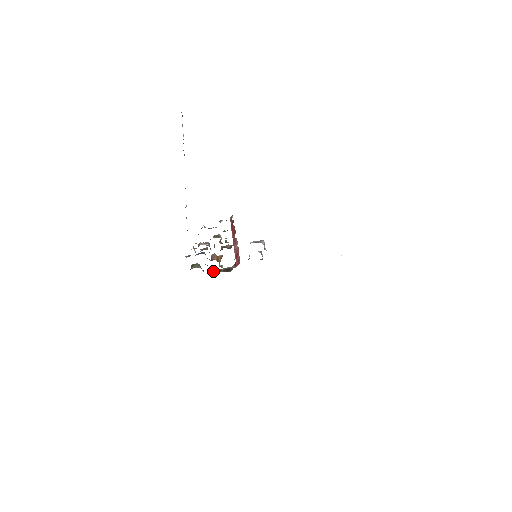
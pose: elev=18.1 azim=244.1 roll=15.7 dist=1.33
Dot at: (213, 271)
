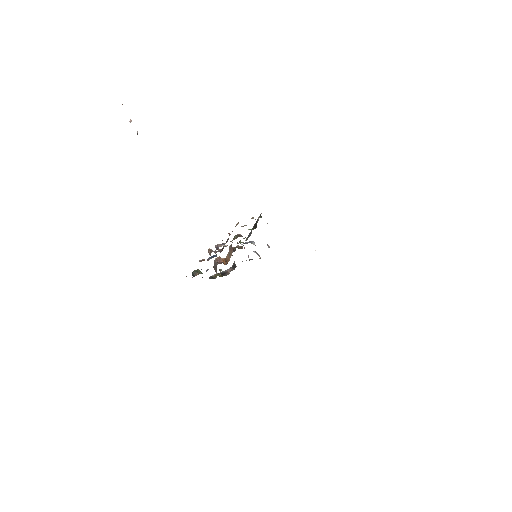
Dot at: (212, 276)
